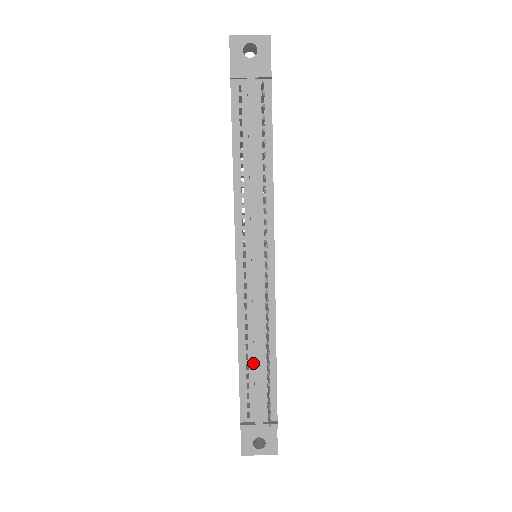
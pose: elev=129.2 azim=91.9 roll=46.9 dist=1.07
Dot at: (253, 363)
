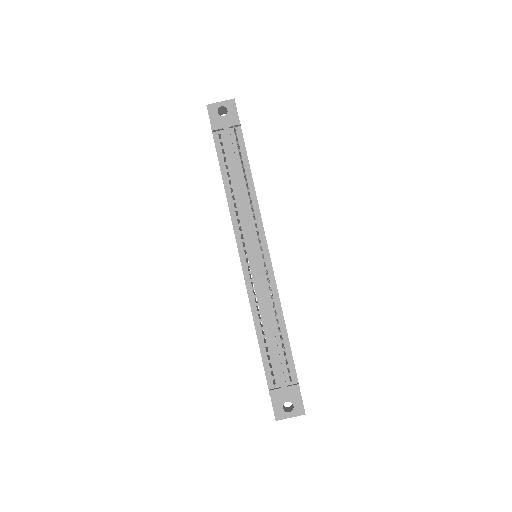
Dot at: (269, 337)
